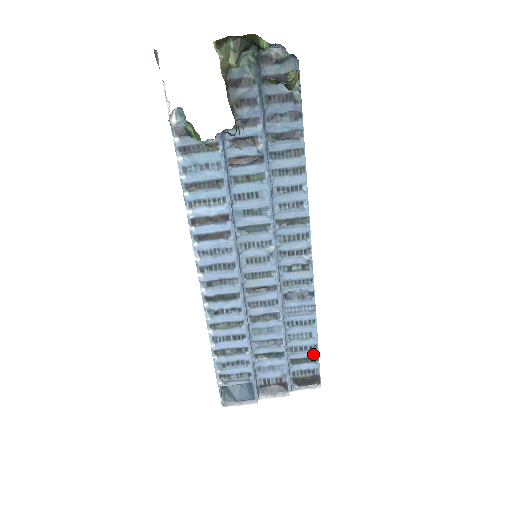
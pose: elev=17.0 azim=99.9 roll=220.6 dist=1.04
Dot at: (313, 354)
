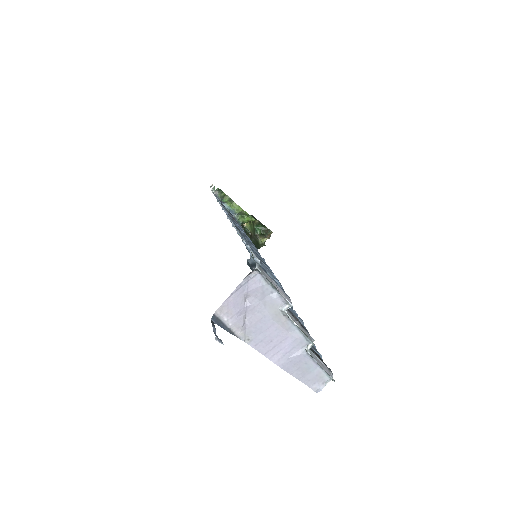
Dot at: occluded
